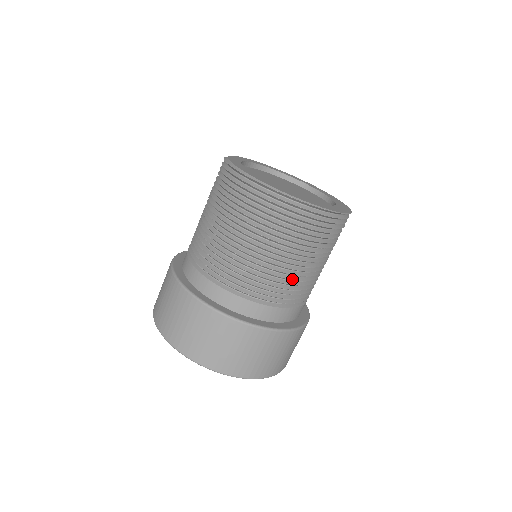
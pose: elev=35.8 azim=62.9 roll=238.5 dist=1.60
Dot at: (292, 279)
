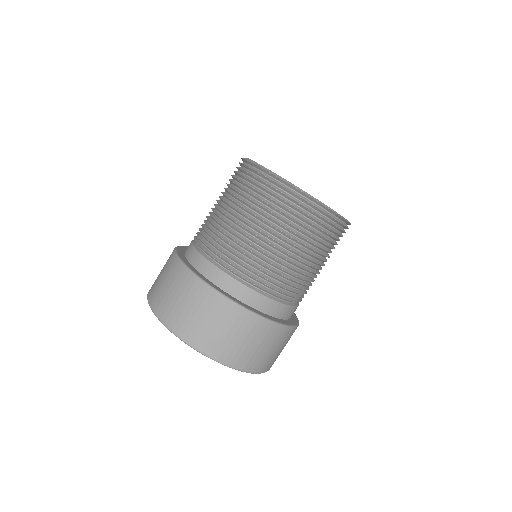
Dot at: occluded
